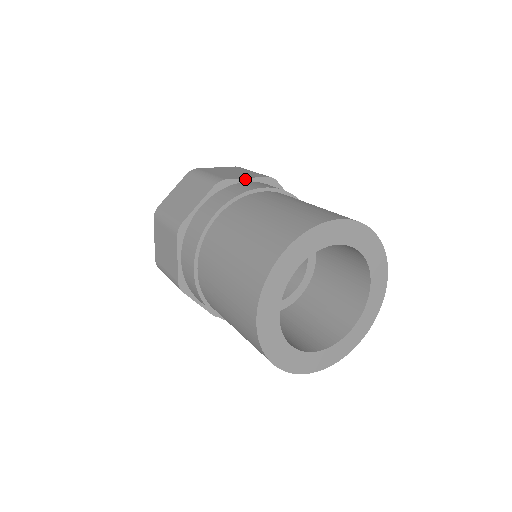
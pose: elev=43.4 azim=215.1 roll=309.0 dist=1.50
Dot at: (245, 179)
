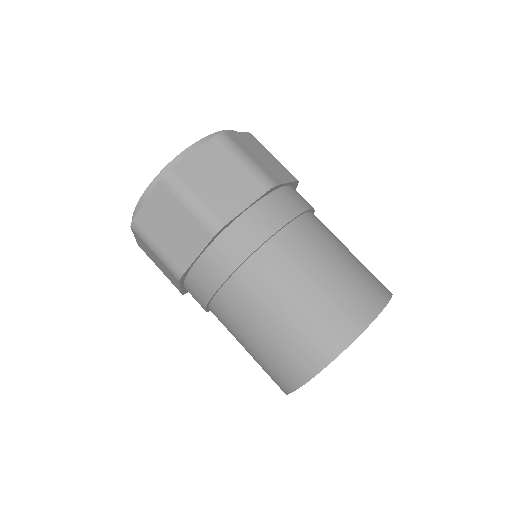
Dot at: (245, 210)
